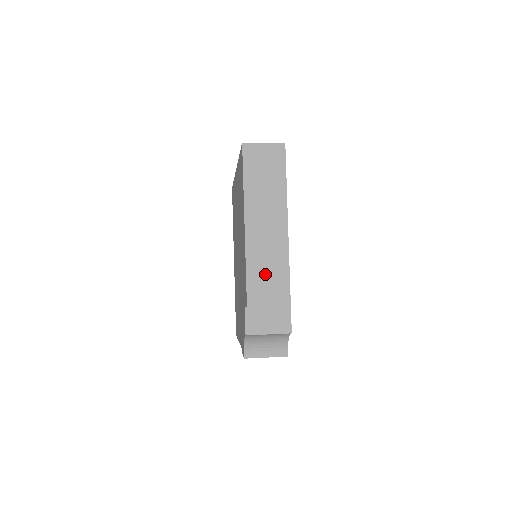
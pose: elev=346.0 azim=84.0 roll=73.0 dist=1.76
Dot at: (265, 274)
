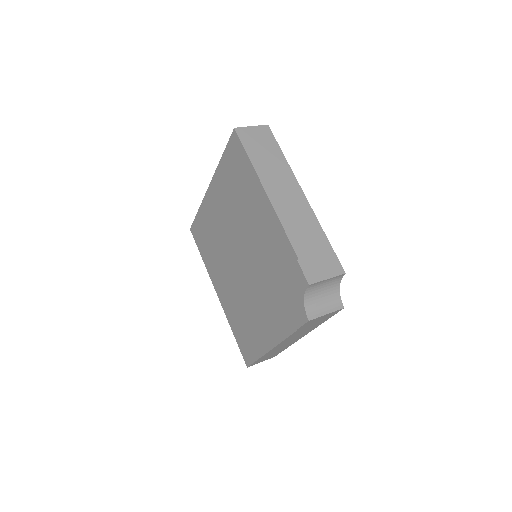
Dot at: (300, 228)
